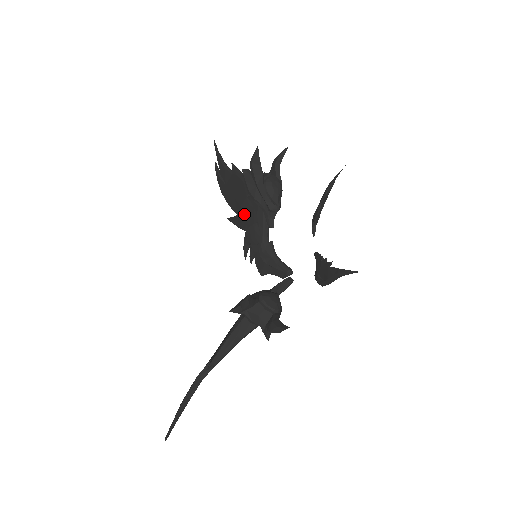
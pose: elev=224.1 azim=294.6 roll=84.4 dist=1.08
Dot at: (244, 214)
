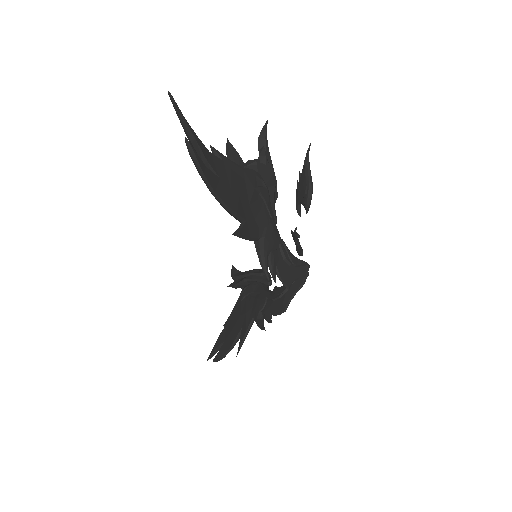
Dot at: (245, 311)
